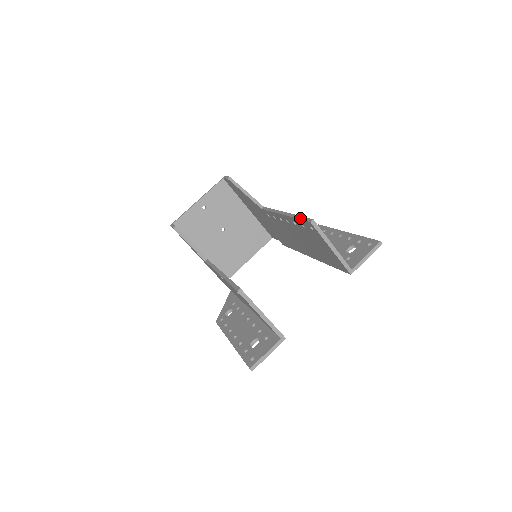
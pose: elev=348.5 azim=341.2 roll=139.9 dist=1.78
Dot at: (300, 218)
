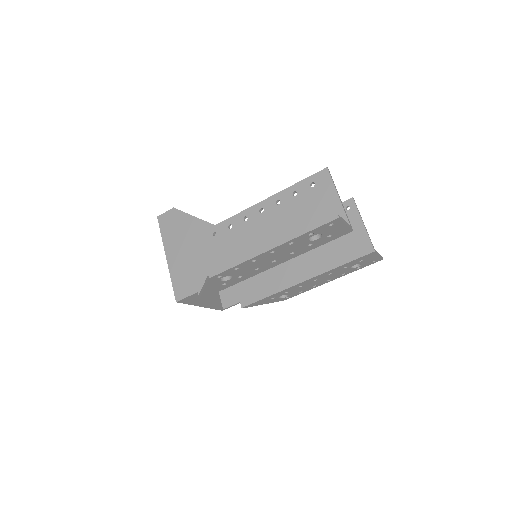
Dot at: occluded
